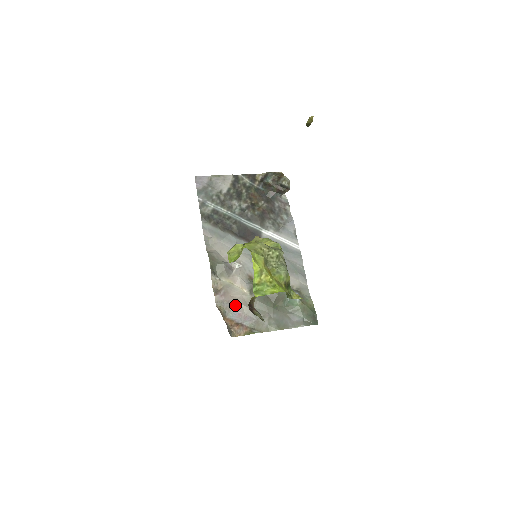
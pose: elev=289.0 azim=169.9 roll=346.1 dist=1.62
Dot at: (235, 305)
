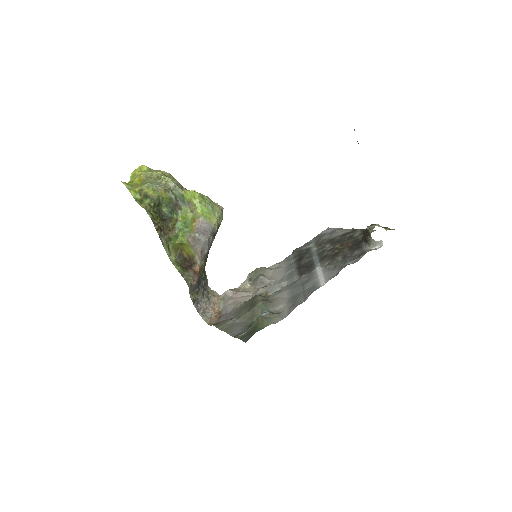
Dot at: (232, 304)
